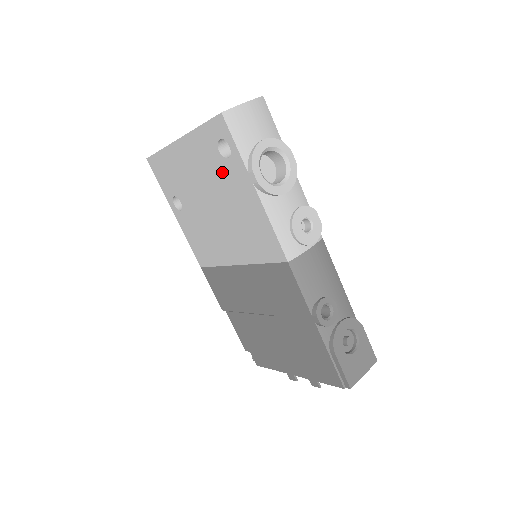
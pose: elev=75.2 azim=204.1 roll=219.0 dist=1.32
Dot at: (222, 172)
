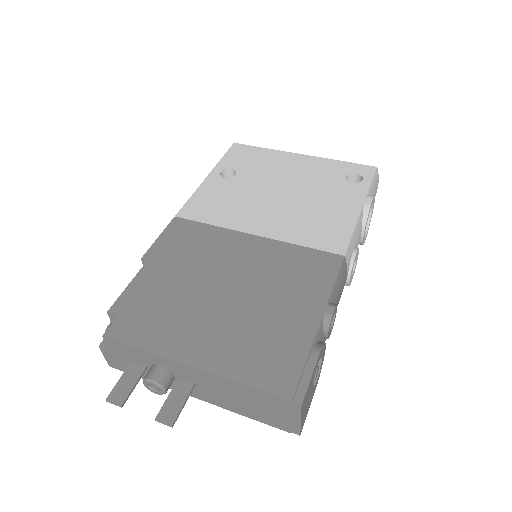
Dot at: (333, 185)
